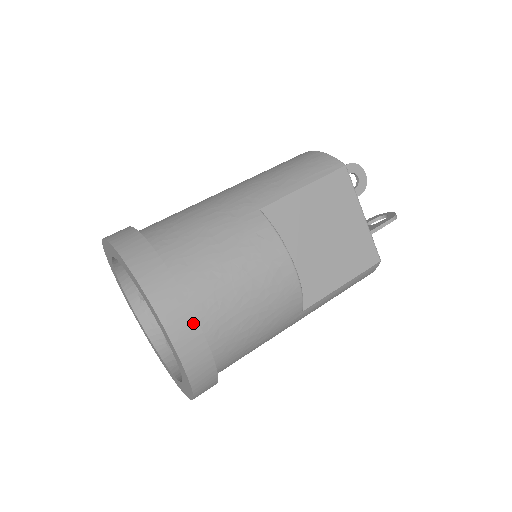
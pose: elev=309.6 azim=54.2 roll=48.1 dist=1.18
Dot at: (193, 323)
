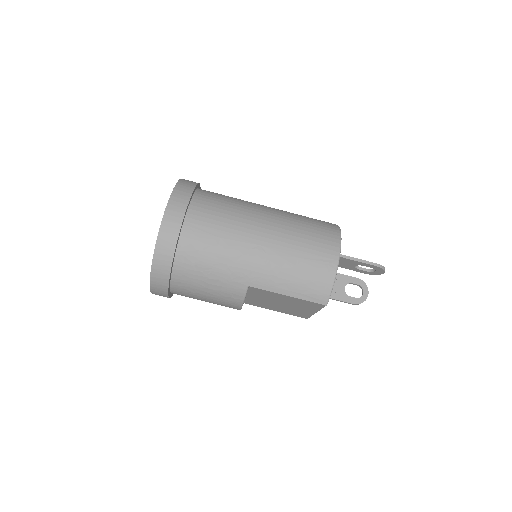
Dot at: (166, 296)
